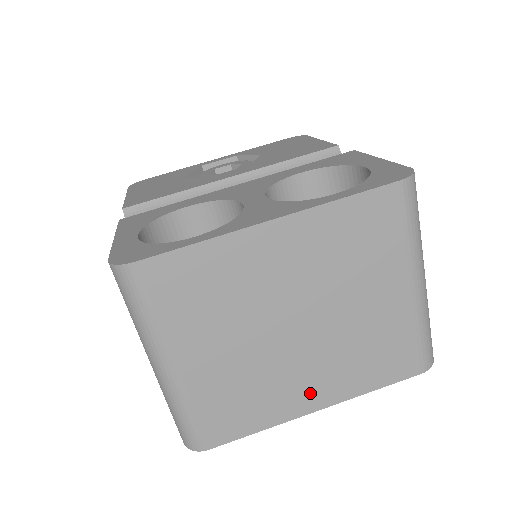
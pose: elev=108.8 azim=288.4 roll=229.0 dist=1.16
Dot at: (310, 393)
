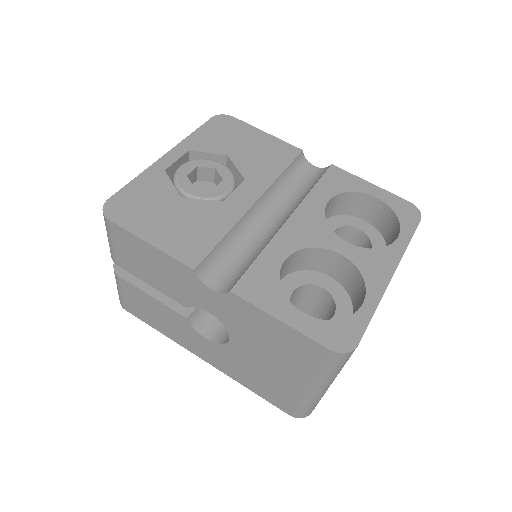
Dot at: occluded
